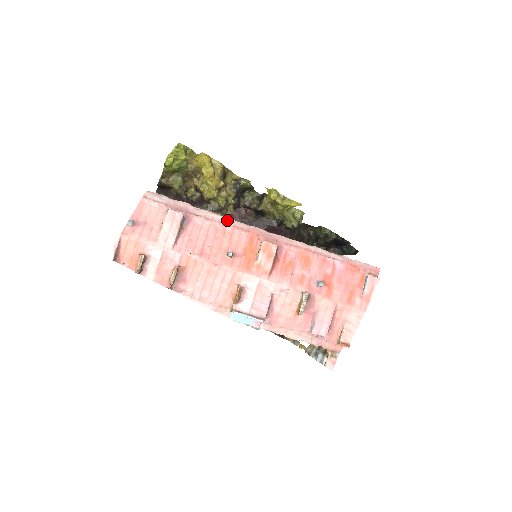
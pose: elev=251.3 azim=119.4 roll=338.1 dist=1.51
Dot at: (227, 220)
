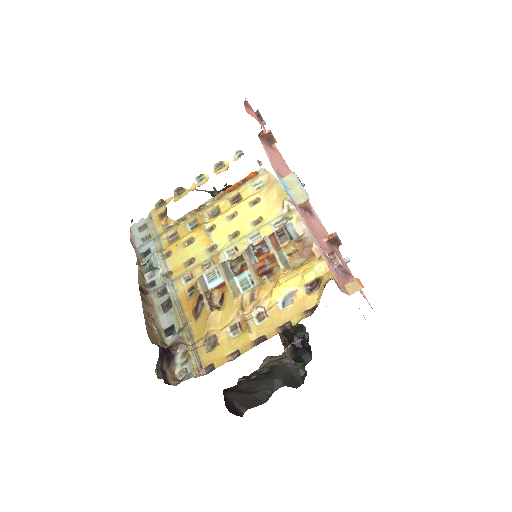
Dot at: occluded
